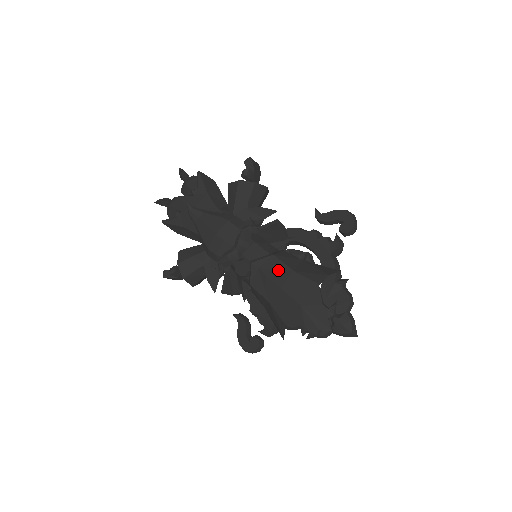
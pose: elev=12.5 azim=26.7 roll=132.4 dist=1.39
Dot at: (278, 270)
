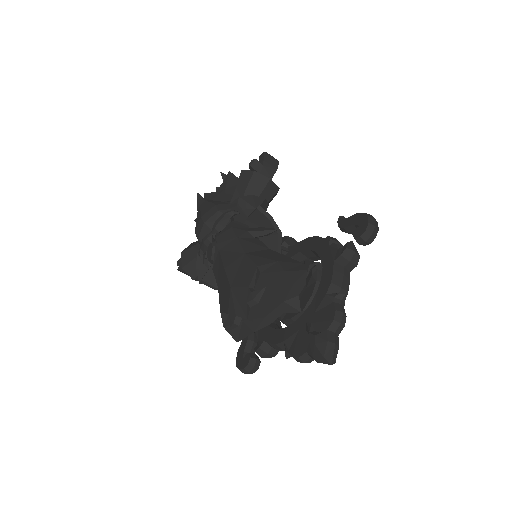
Dot at: (233, 252)
